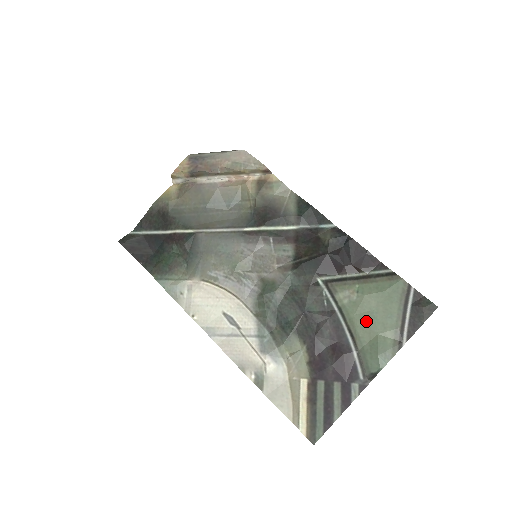
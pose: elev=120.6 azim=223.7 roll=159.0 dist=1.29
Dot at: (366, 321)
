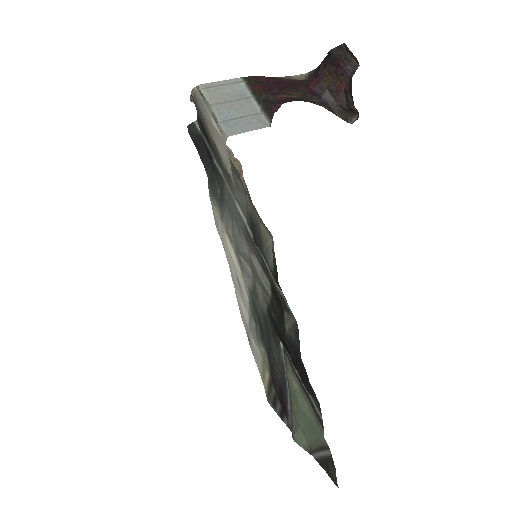
Dot at: (296, 411)
